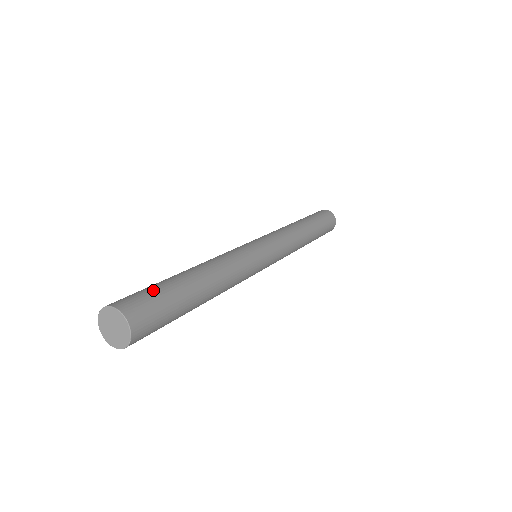
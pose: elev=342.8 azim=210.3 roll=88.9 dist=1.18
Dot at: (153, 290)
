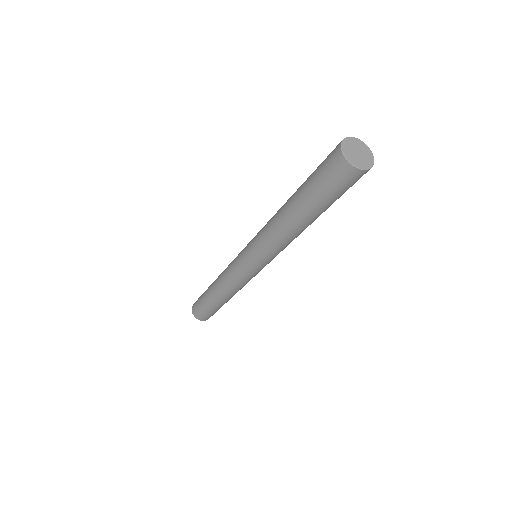
Dot at: occluded
